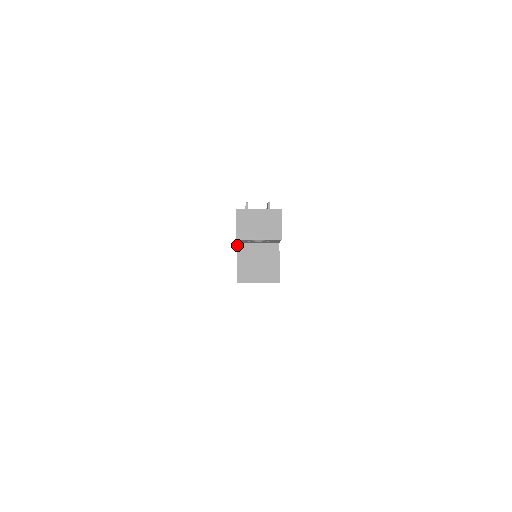
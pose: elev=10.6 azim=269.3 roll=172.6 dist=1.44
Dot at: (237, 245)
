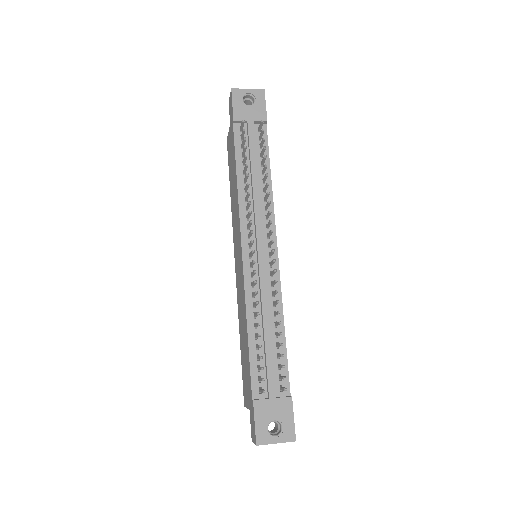
Dot at: (249, 409)
